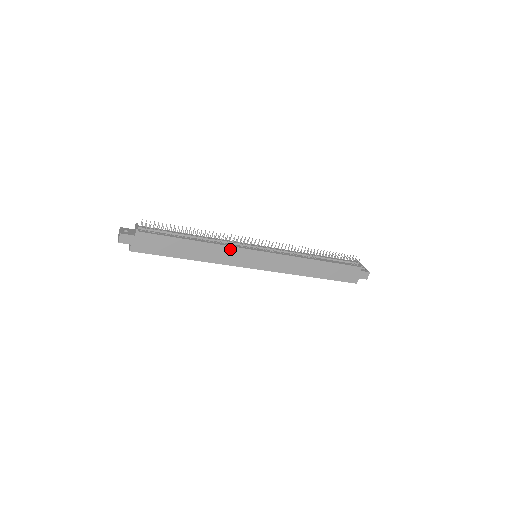
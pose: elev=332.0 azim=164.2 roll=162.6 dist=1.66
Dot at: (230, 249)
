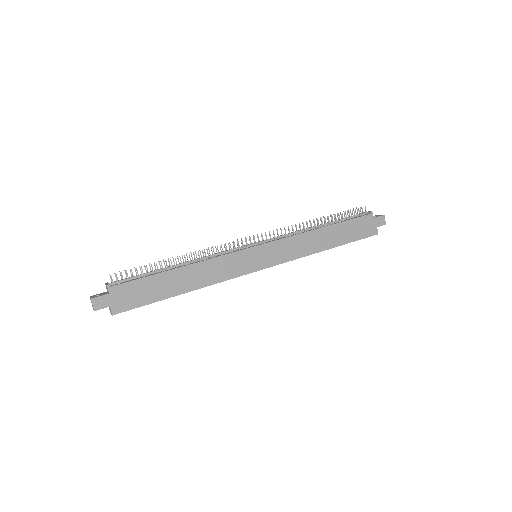
Dot at: (223, 259)
